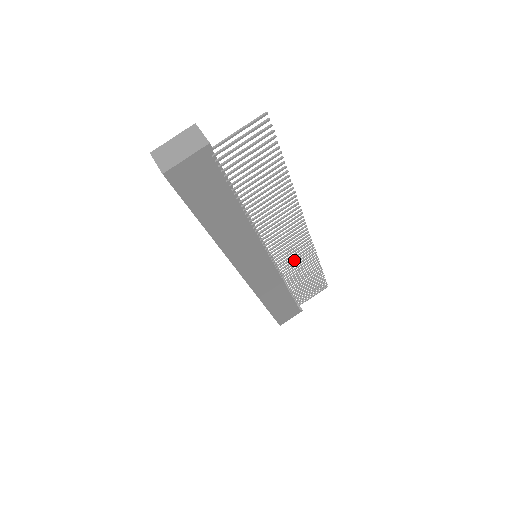
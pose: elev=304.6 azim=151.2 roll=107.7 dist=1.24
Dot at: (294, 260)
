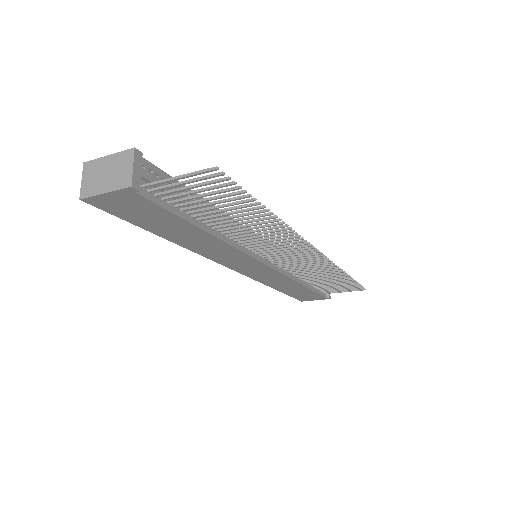
Dot at: (309, 268)
